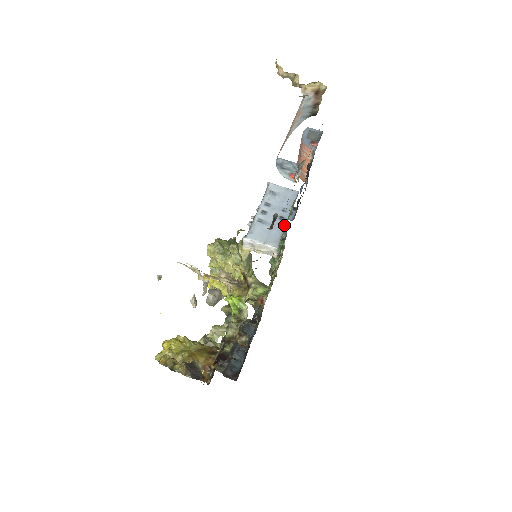
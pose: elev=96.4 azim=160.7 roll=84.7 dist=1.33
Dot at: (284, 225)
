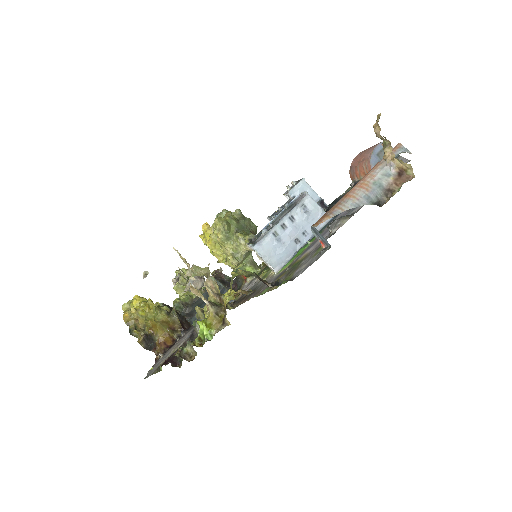
Dot at: (296, 250)
